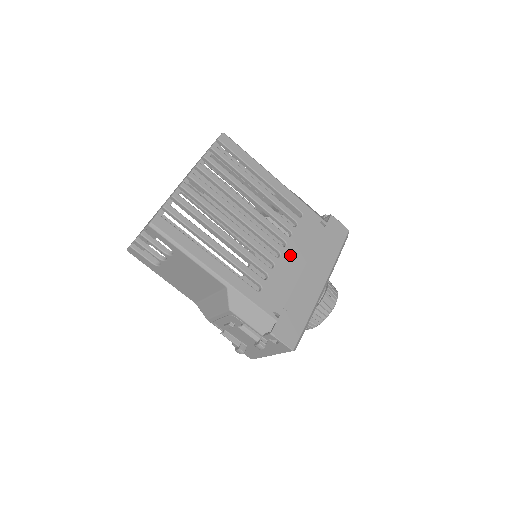
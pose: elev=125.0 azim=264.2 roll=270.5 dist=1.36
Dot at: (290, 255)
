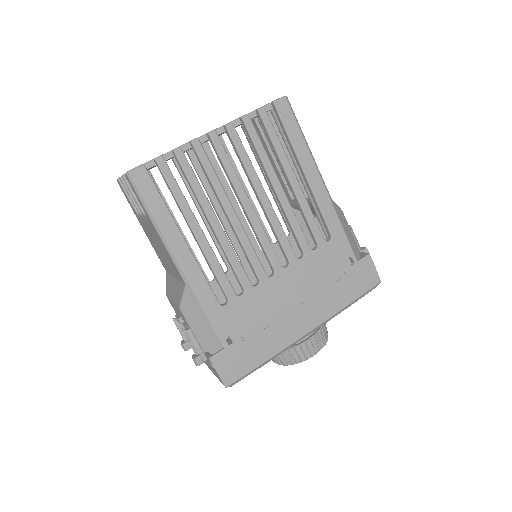
Dot at: (286, 280)
